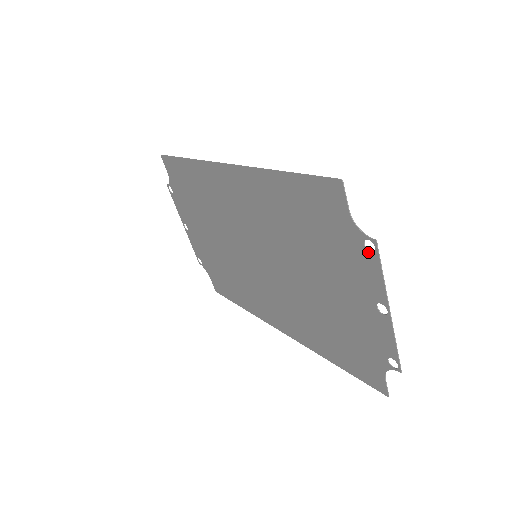
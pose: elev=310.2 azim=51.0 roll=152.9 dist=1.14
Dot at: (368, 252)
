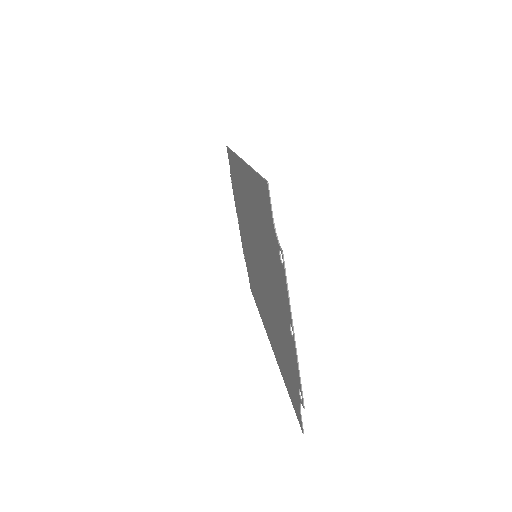
Dot at: (281, 264)
